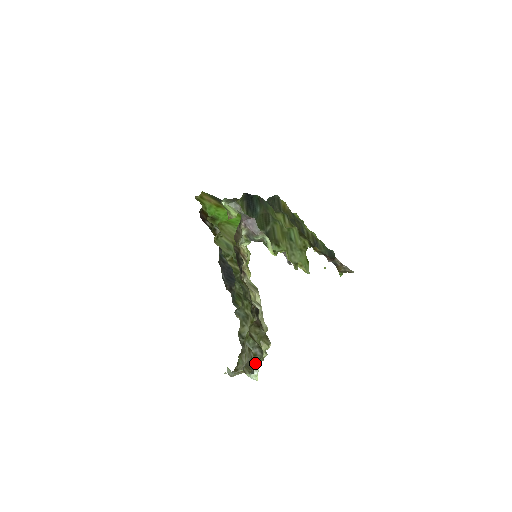
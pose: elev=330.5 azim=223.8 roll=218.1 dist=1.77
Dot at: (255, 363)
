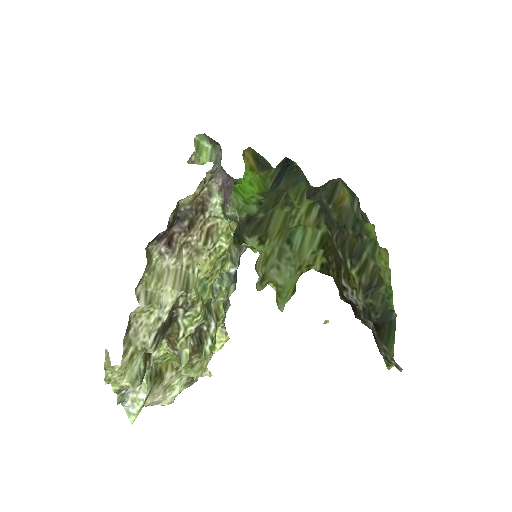
Dot at: occluded
